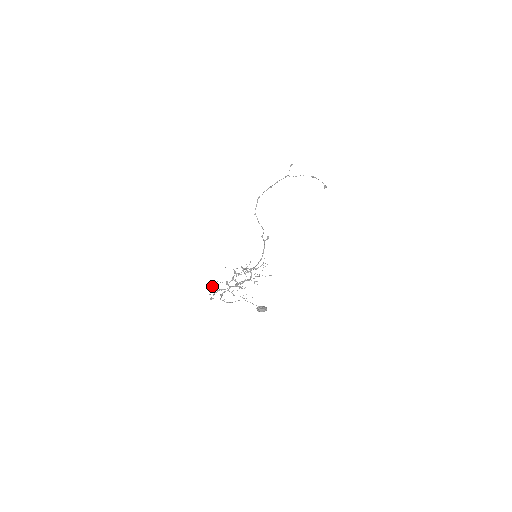
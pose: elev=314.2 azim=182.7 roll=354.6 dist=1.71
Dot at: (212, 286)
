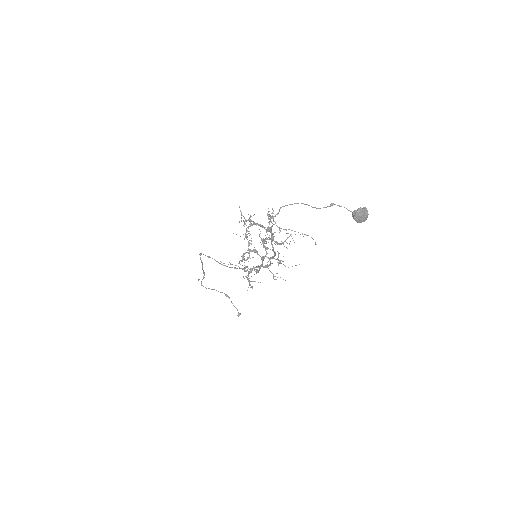
Dot at: occluded
